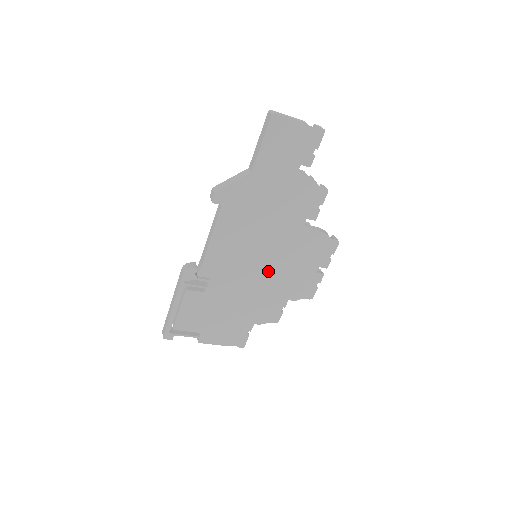
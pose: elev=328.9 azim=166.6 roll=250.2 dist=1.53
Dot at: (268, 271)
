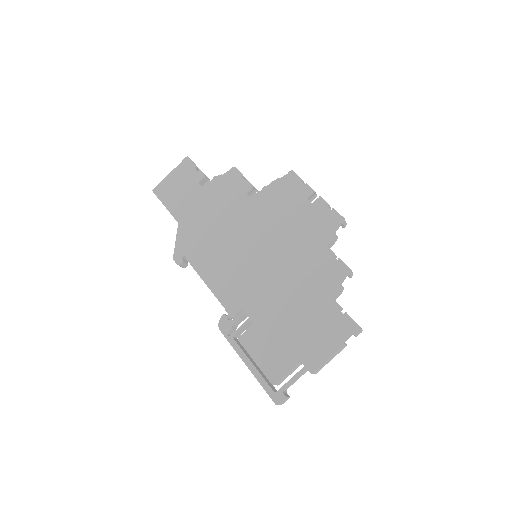
Dot at: (275, 251)
